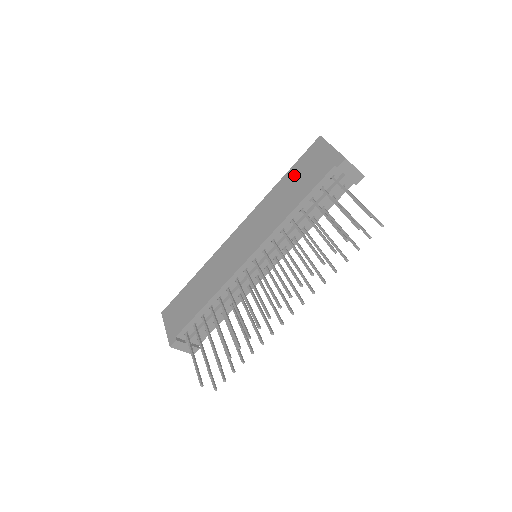
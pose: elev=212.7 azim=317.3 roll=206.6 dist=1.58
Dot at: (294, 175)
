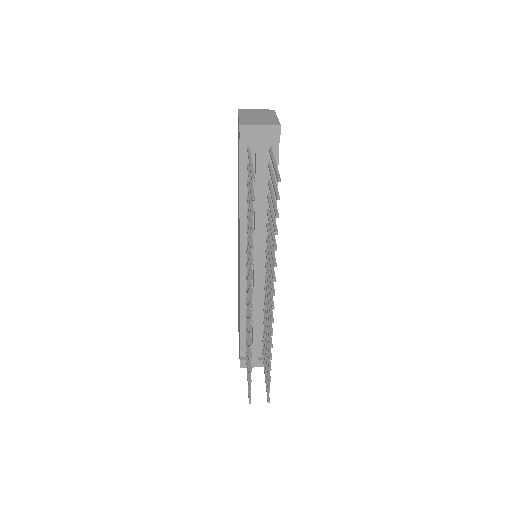
Dot at: occluded
